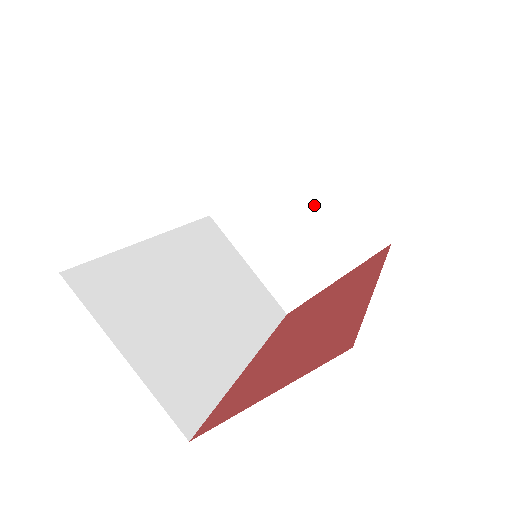
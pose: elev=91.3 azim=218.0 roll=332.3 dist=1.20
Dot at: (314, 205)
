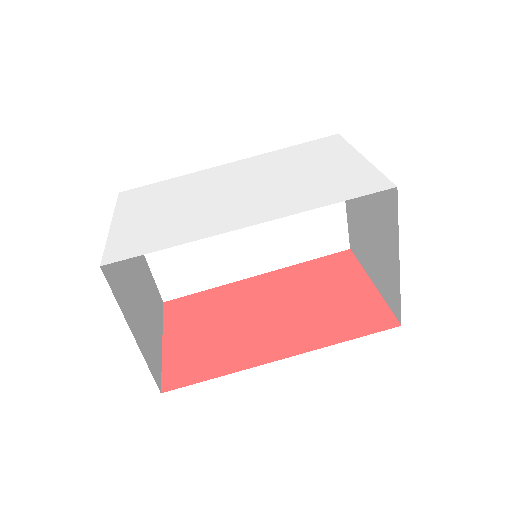
Dot at: (382, 236)
